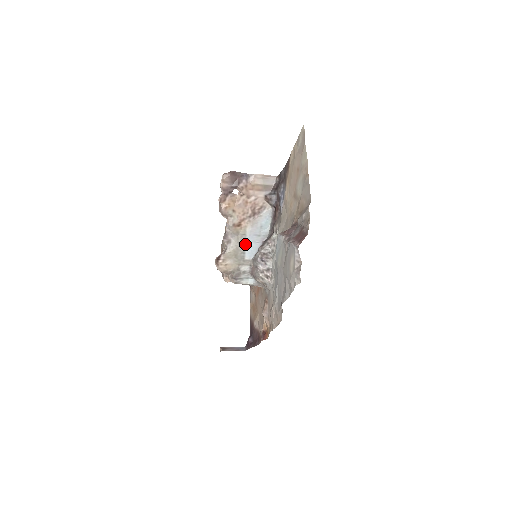
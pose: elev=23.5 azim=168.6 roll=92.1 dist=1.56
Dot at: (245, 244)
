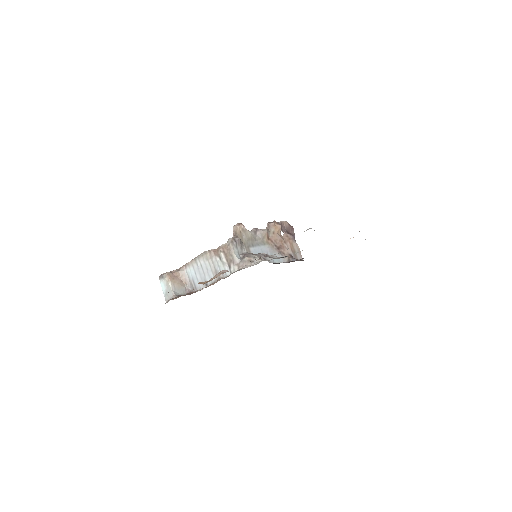
Dot at: (259, 246)
